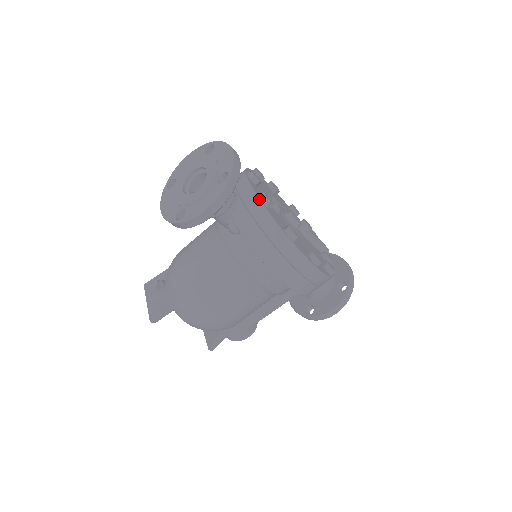
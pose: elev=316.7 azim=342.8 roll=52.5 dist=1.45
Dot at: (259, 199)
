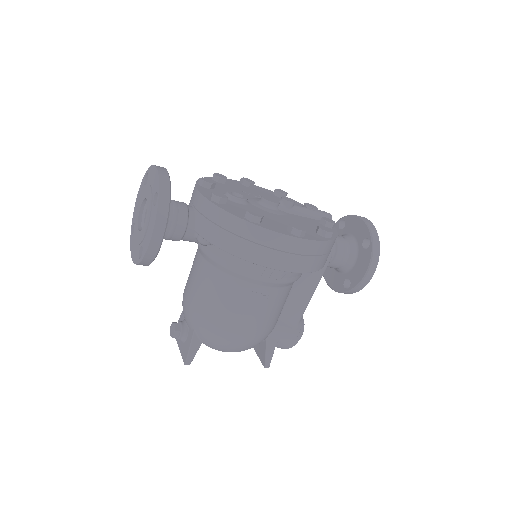
Dot at: (208, 200)
